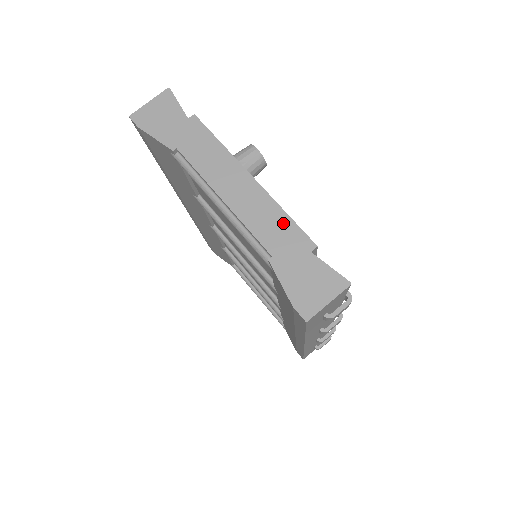
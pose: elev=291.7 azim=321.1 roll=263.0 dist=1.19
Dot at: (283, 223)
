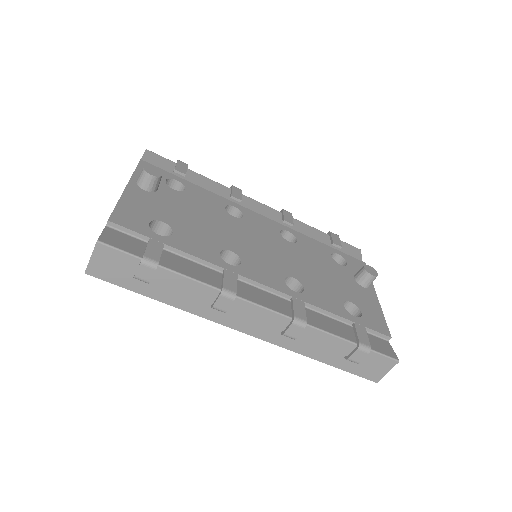
Dot at: occluded
